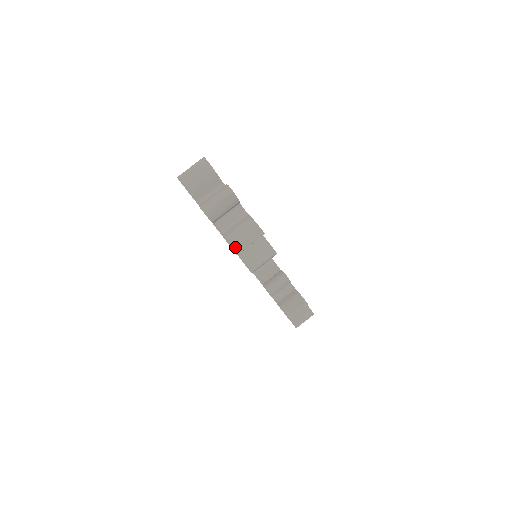
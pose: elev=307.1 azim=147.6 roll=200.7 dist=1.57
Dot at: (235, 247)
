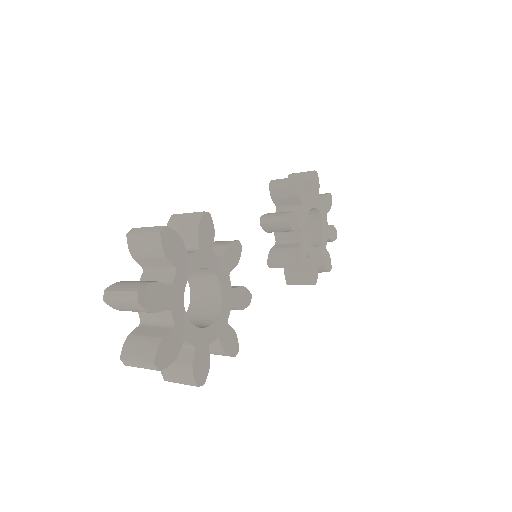
Dot at: (167, 380)
